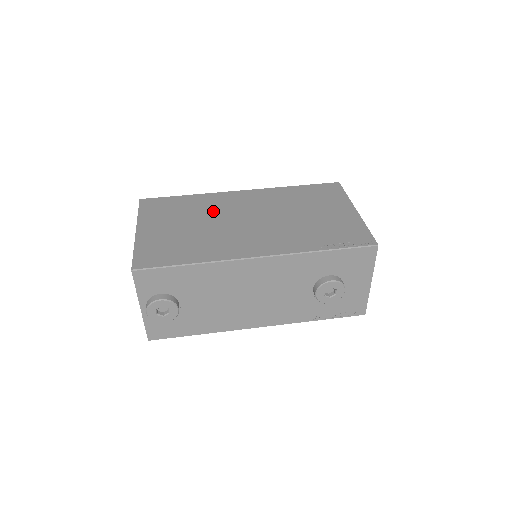
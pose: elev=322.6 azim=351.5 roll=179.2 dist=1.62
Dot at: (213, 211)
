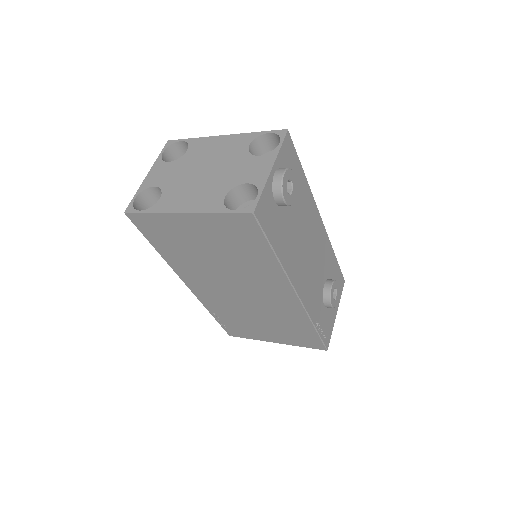
Dot at: occluded
